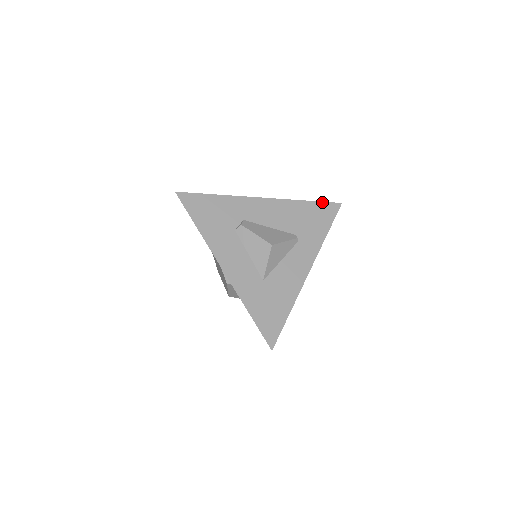
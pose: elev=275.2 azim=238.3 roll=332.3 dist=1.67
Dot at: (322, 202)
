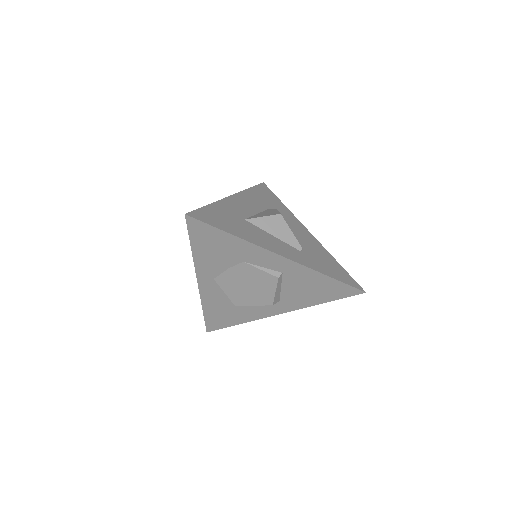
Dot at: occluded
